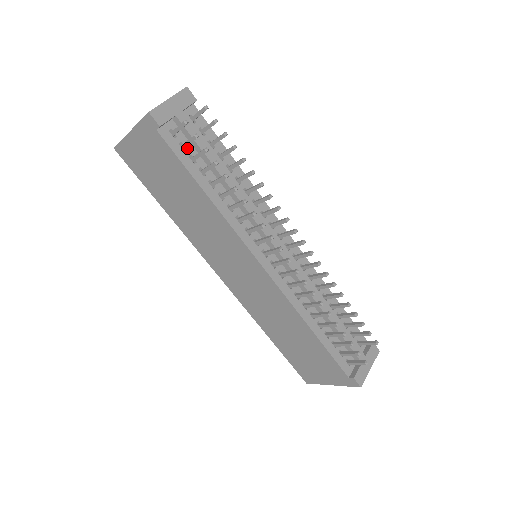
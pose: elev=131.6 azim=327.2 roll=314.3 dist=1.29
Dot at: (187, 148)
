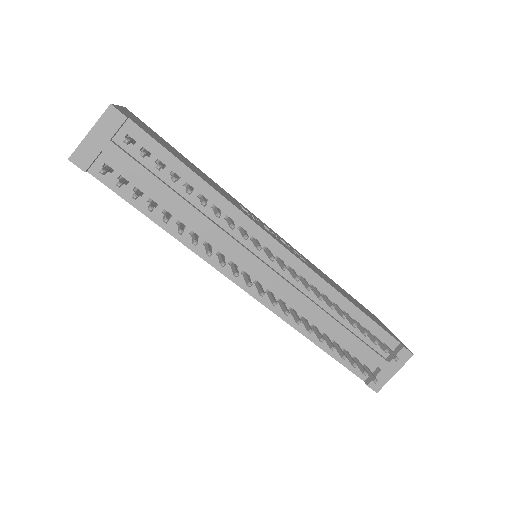
Dot at: (129, 180)
